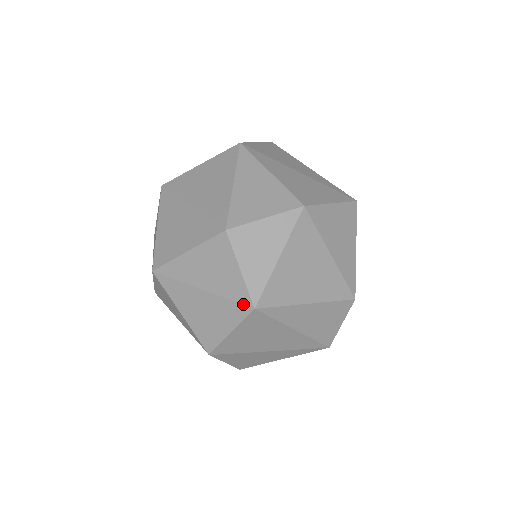
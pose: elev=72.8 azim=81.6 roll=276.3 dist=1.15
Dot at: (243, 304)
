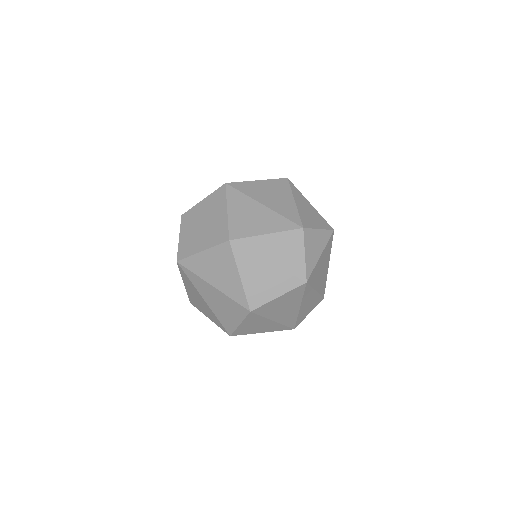
Dot at: (299, 278)
